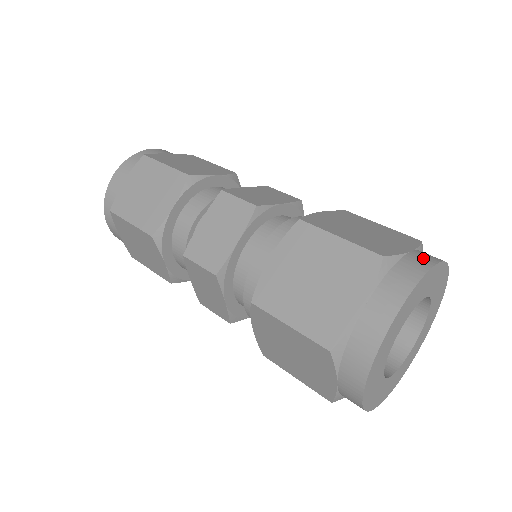
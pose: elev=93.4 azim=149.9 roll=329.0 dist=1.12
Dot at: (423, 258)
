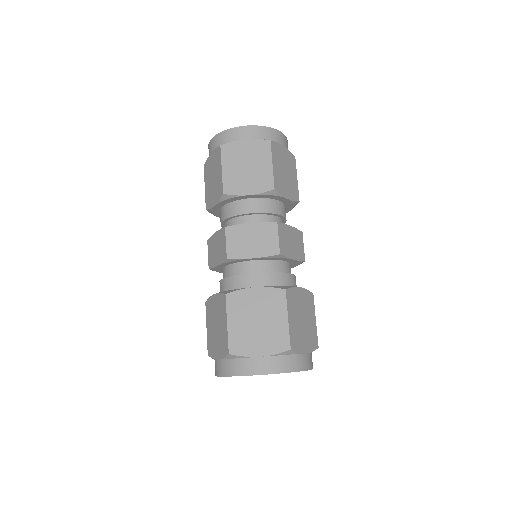
Dot at: (305, 362)
